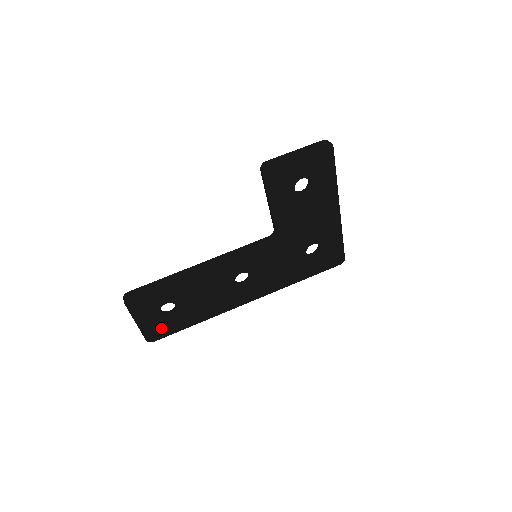
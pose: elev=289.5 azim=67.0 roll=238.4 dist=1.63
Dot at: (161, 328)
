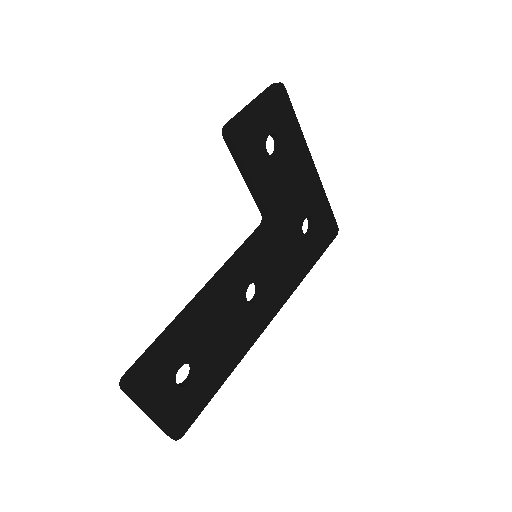
Dot at: (185, 410)
